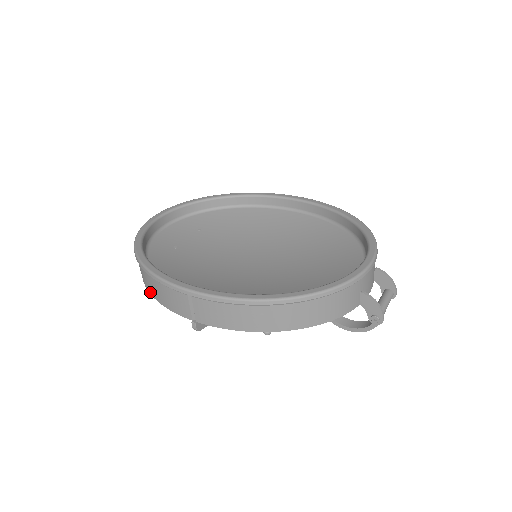
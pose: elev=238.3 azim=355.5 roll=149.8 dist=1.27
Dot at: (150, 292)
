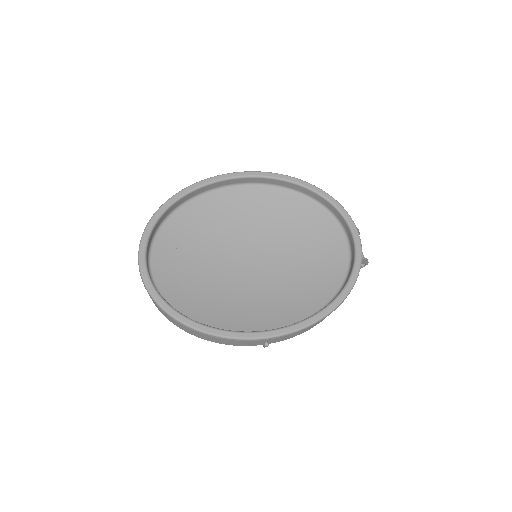
Dot at: (207, 340)
